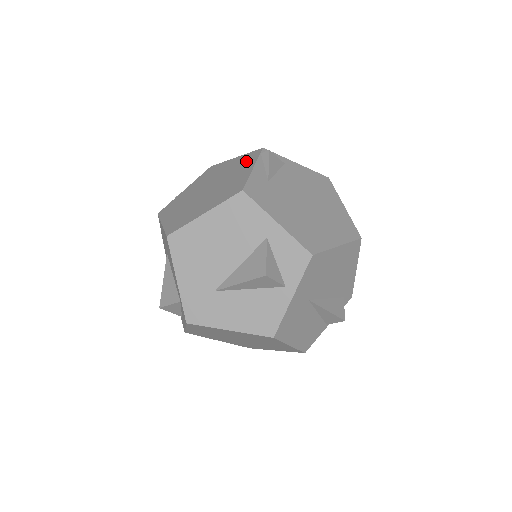
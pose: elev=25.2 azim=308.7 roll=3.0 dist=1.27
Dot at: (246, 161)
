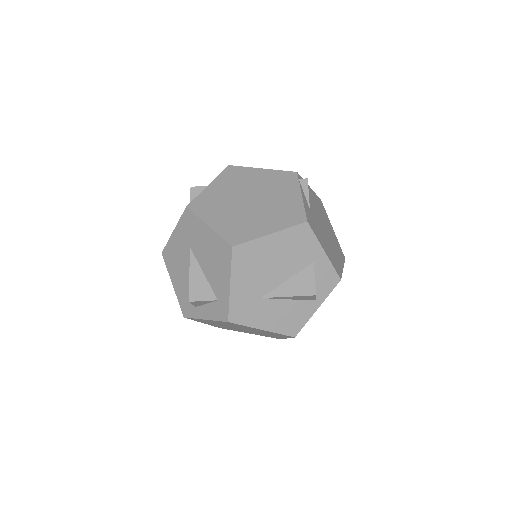
Dot at: (285, 182)
